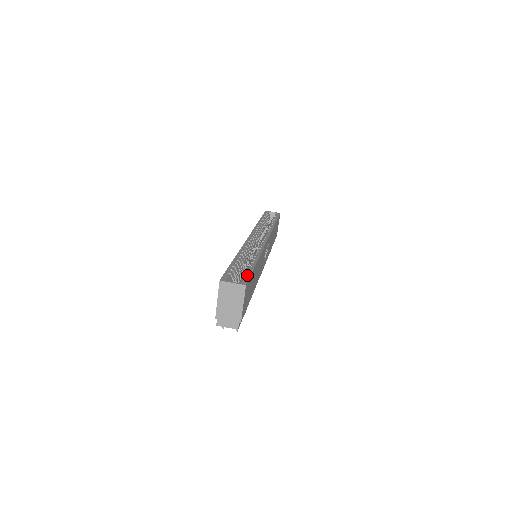
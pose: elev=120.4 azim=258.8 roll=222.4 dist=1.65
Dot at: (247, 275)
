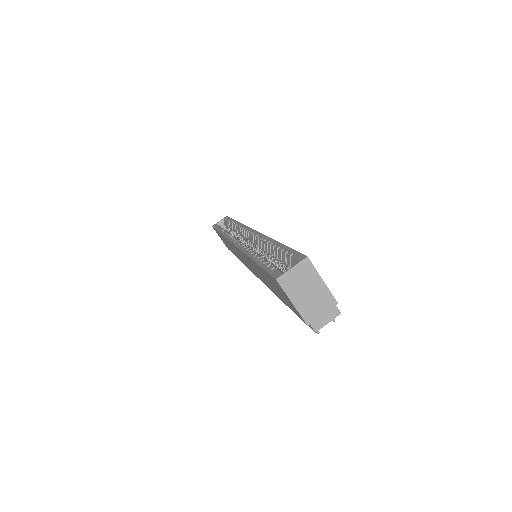
Dot at: (291, 253)
